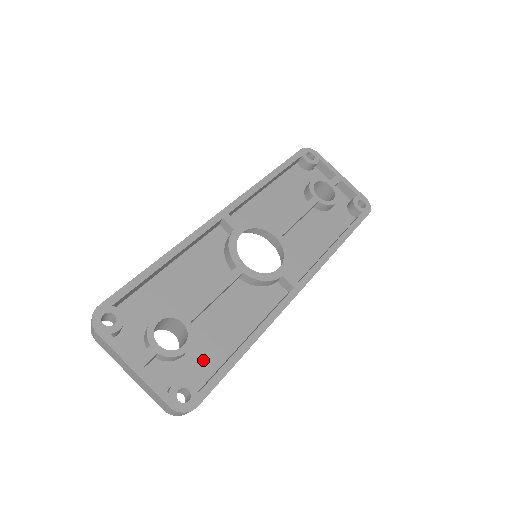
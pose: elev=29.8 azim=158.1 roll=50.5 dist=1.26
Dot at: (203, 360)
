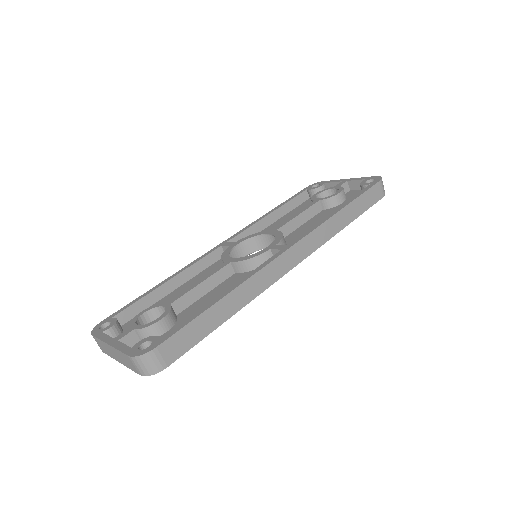
Dot at: occluded
